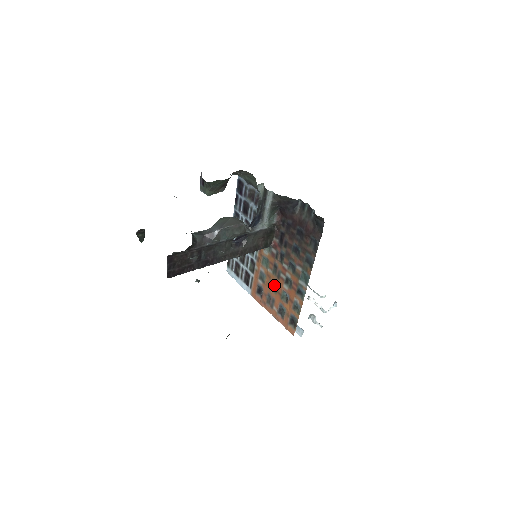
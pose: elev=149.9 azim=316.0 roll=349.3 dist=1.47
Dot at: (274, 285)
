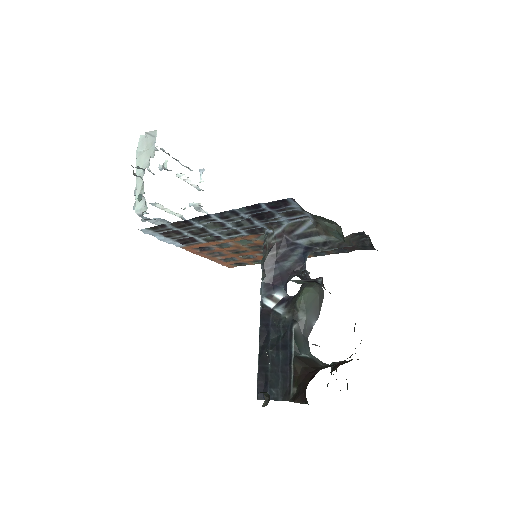
Dot at: (239, 251)
